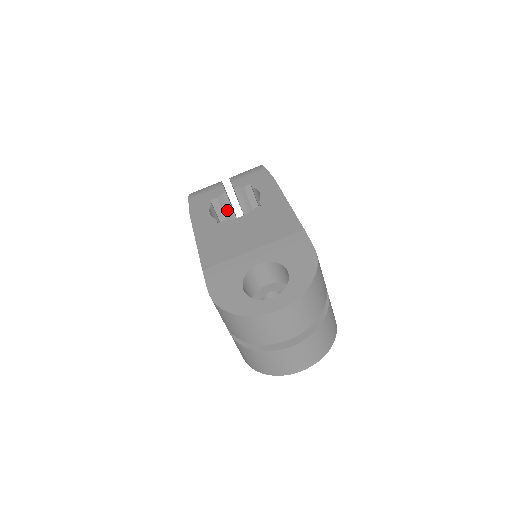
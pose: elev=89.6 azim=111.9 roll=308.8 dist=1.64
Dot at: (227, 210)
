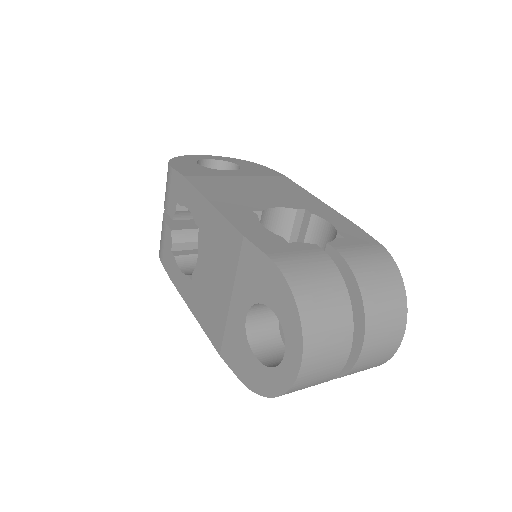
Dot at: (194, 236)
